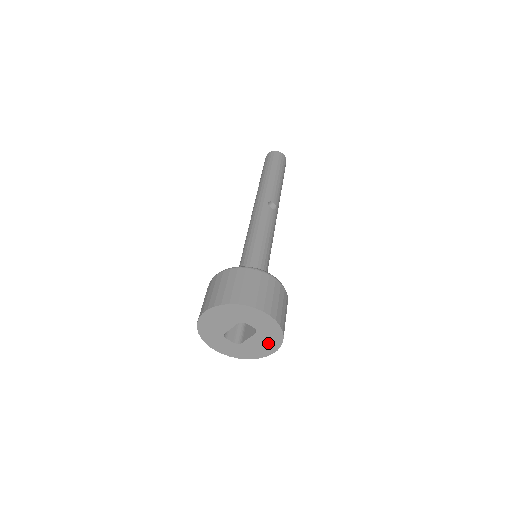
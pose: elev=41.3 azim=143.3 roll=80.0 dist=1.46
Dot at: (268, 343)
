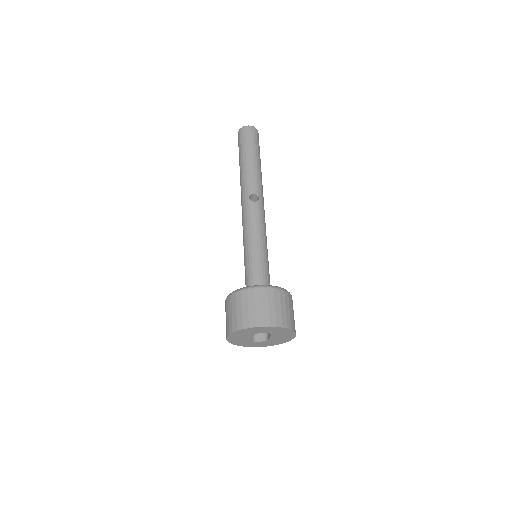
Dot at: (285, 335)
